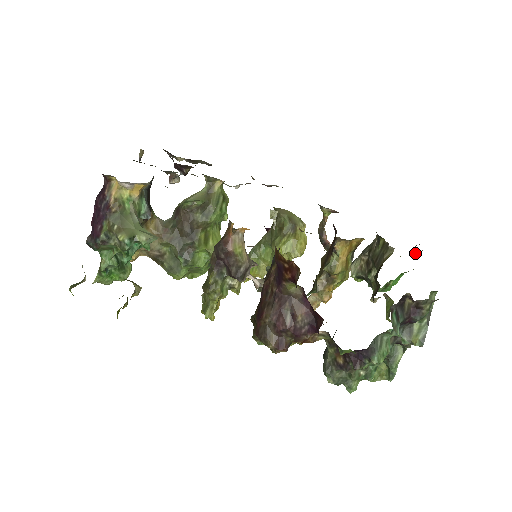
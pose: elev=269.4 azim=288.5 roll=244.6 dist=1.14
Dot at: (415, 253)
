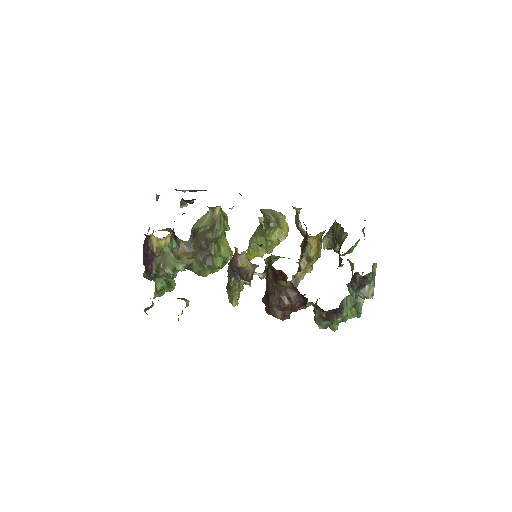
Dot at: (364, 228)
